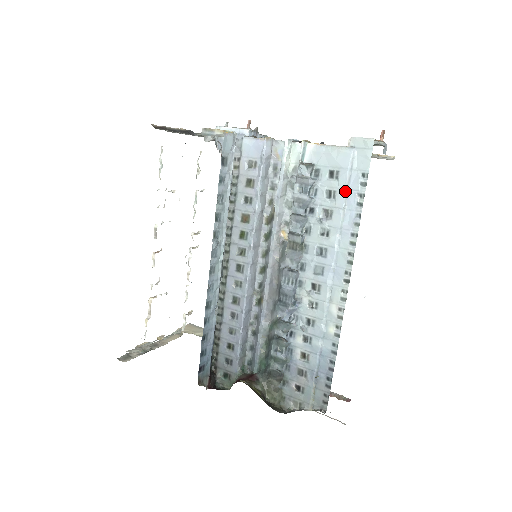
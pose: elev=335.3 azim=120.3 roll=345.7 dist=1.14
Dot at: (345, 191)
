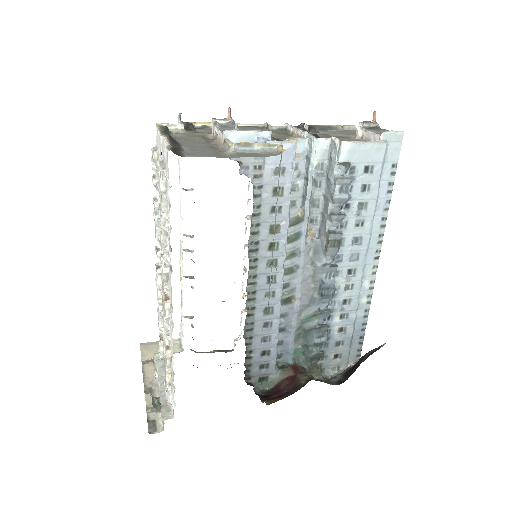
Dot at: (379, 183)
